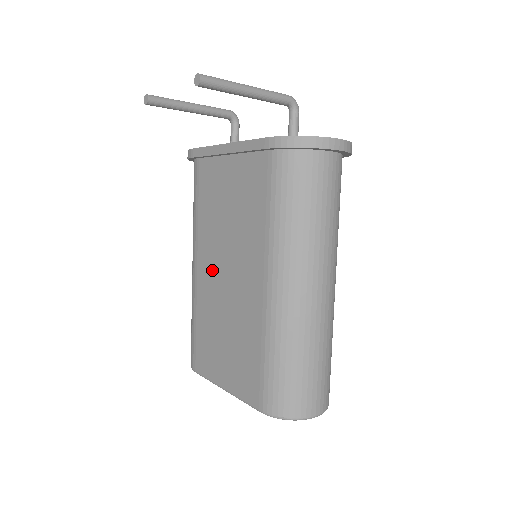
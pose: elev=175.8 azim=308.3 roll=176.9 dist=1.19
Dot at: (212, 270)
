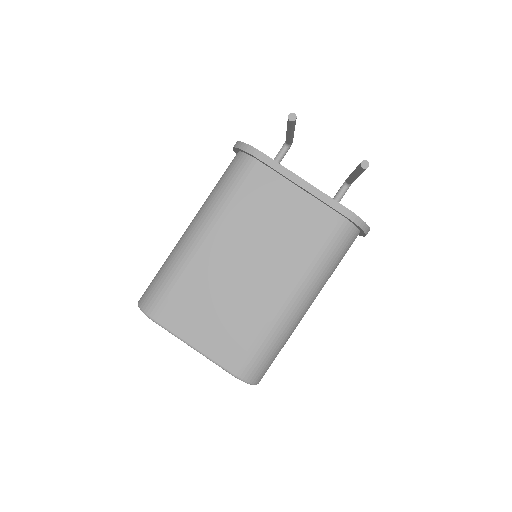
Dot at: (229, 254)
